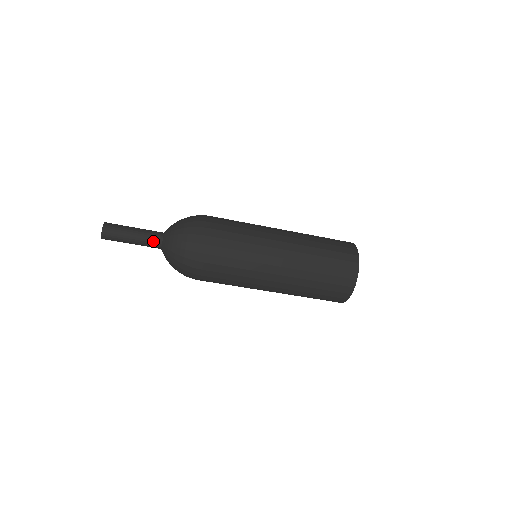
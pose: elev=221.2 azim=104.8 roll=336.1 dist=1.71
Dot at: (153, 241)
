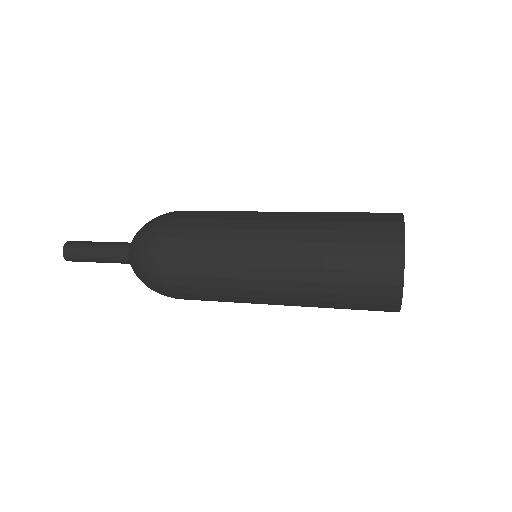
Dot at: (118, 255)
